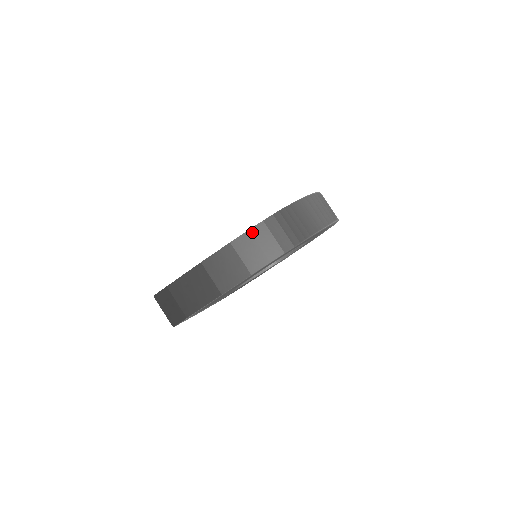
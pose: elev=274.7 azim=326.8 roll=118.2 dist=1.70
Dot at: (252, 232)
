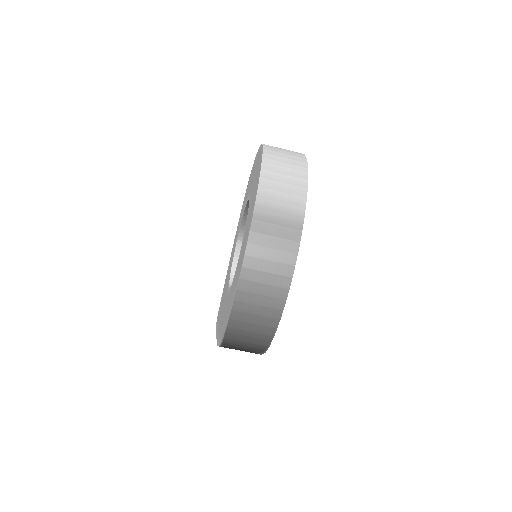
Dot at: occluded
